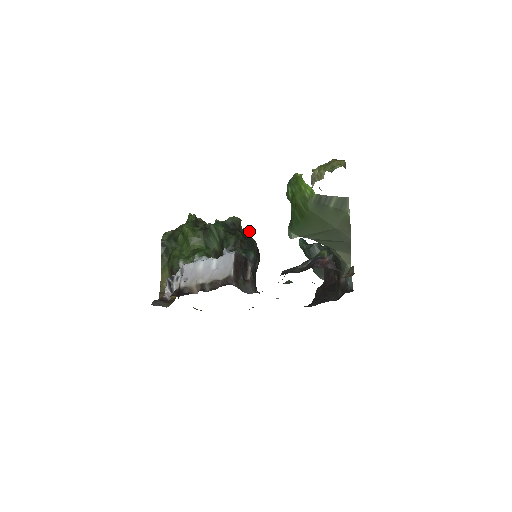
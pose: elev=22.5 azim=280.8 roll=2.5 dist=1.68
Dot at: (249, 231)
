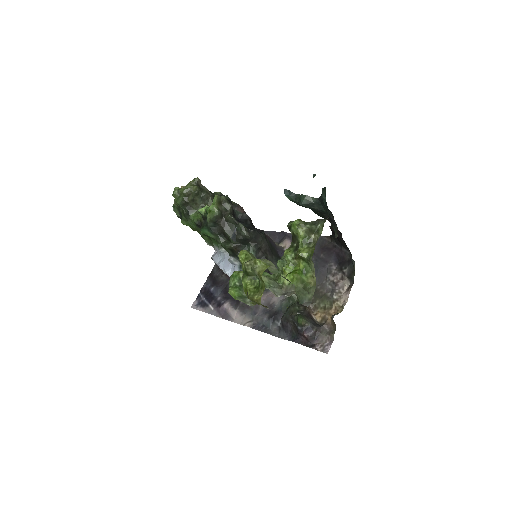
Dot at: (233, 220)
